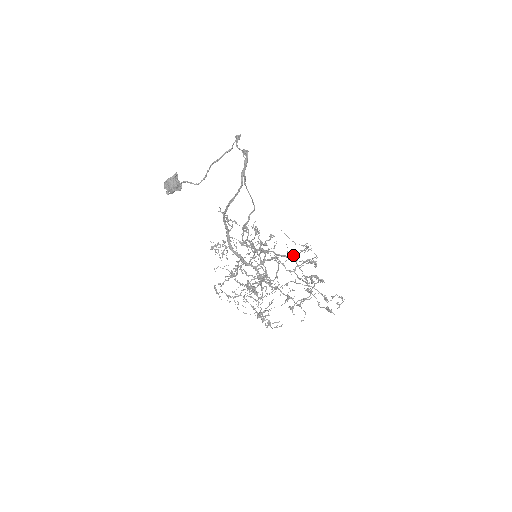
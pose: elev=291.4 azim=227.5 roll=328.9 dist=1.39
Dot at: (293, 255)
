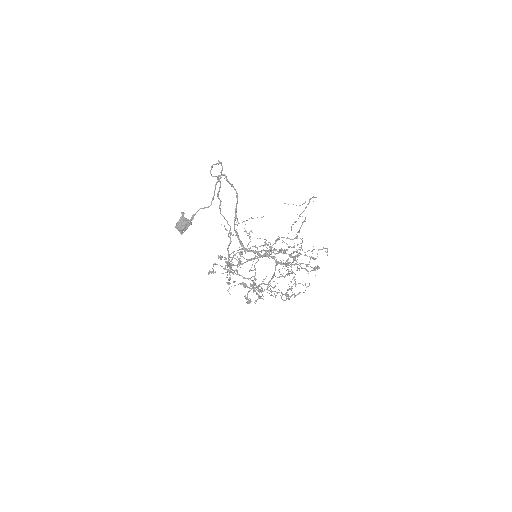
Dot at: occluded
